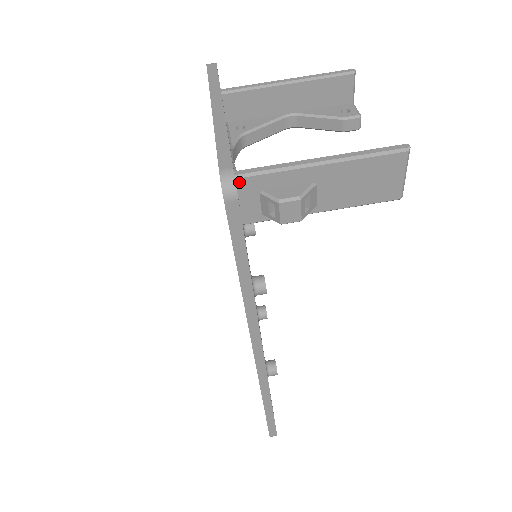
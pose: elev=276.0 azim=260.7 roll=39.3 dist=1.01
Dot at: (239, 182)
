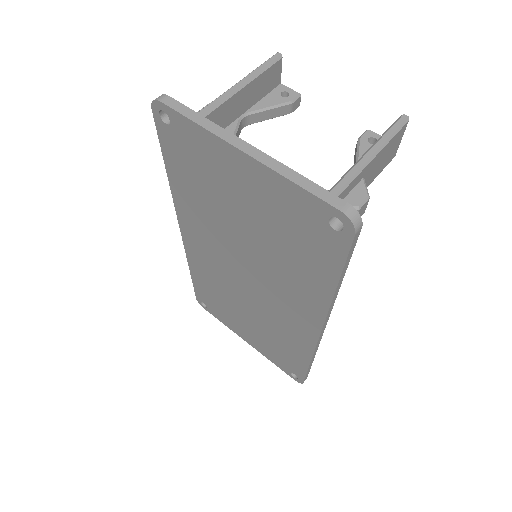
Dot at: occluded
